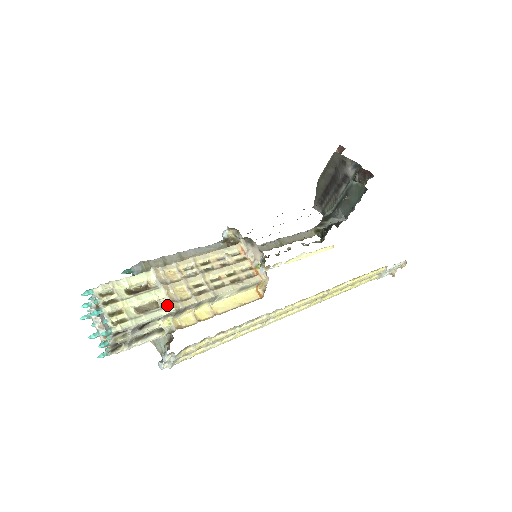
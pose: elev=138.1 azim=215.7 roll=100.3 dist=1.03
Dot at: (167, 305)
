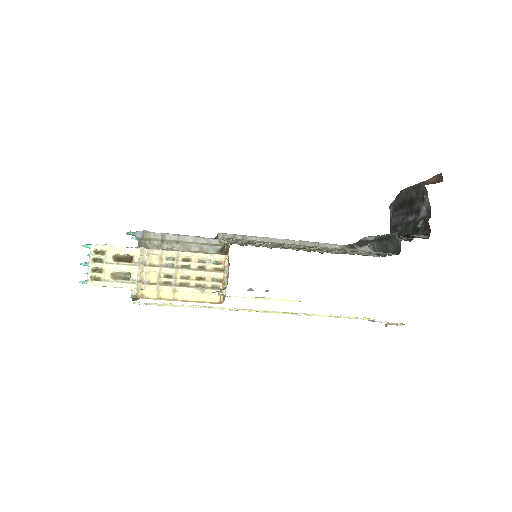
Dot at: (136, 281)
